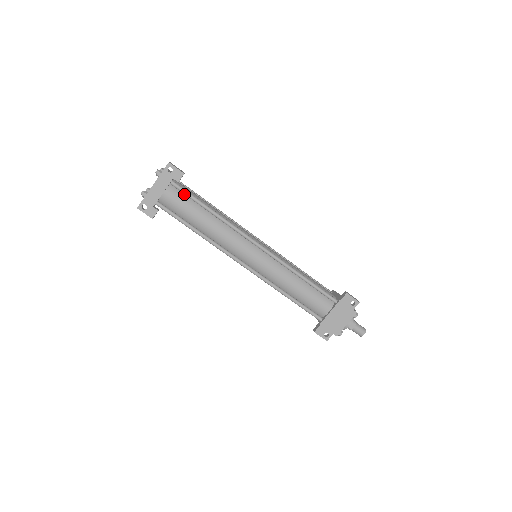
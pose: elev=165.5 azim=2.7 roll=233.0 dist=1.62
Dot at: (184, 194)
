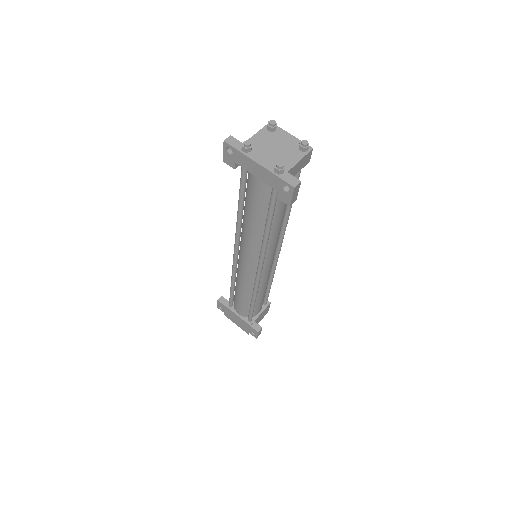
Dot at: occluded
